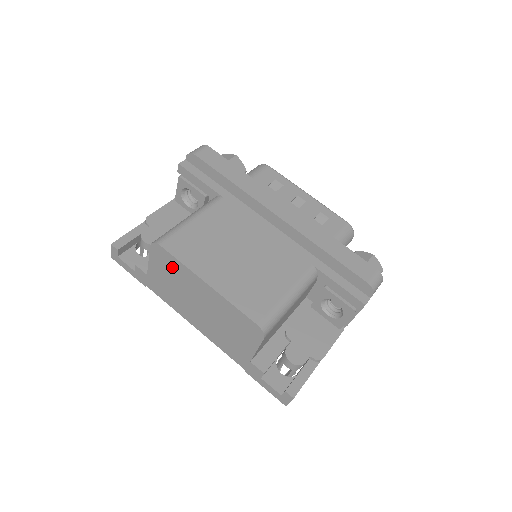
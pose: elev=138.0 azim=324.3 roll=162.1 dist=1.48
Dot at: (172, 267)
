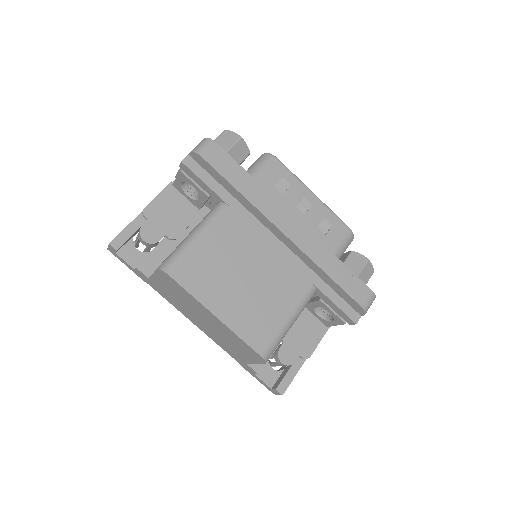
Dot at: (179, 290)
